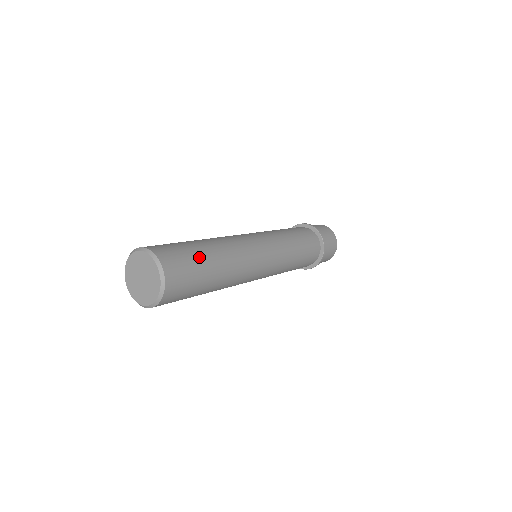
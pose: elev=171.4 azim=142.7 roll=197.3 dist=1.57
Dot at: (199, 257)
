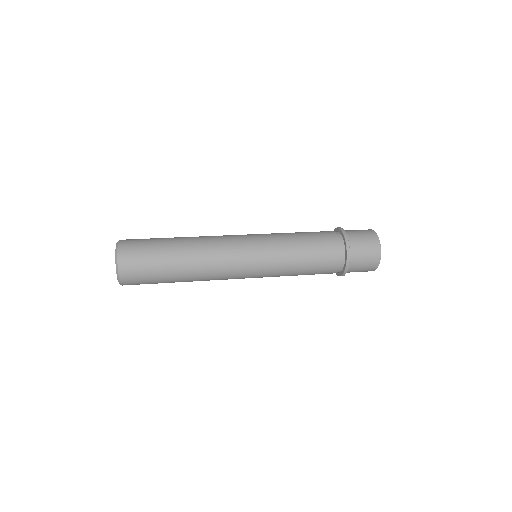
Dot at: (159, 239)
